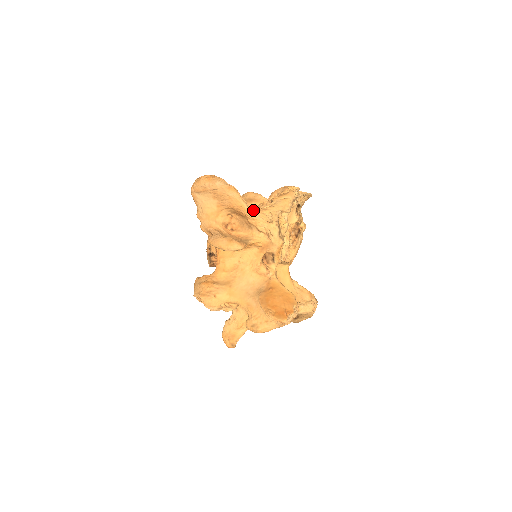
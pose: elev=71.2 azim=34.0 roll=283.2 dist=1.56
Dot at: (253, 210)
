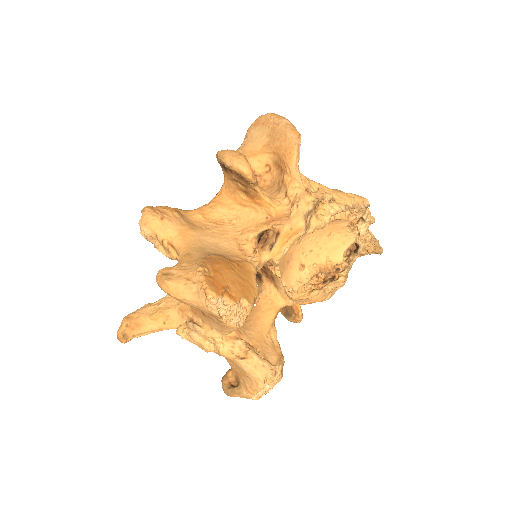
Dot at: occluded
